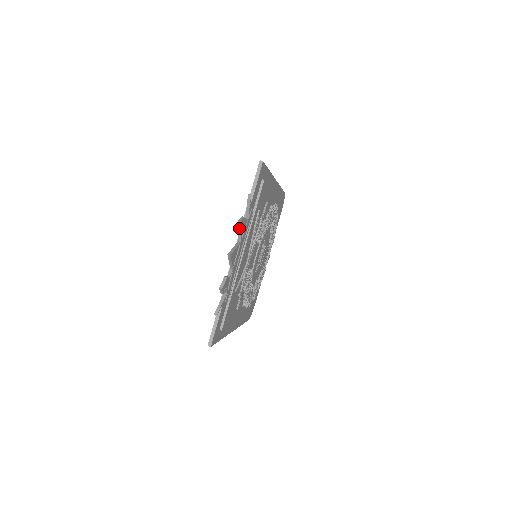
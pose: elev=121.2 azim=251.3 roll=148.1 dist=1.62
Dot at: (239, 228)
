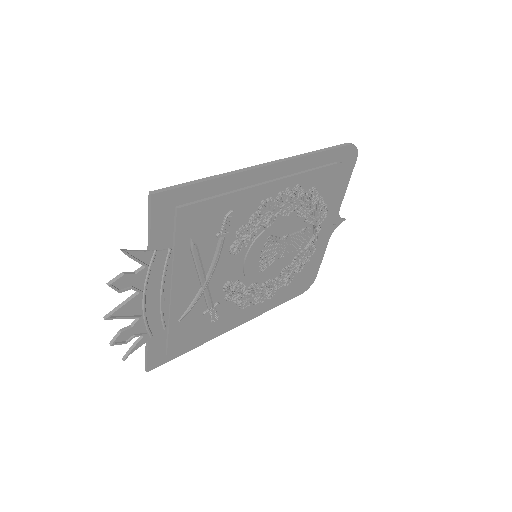
Dot at: (114, 289)
